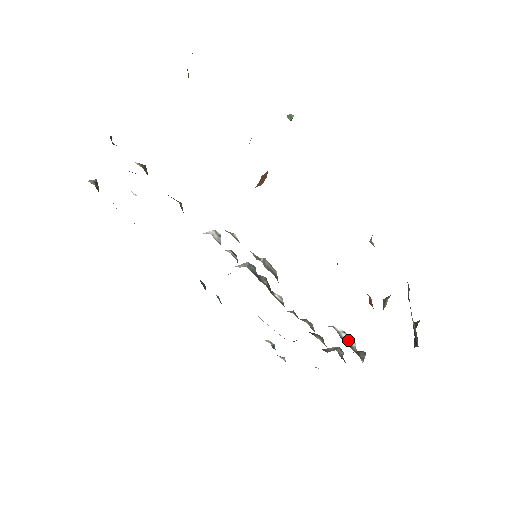
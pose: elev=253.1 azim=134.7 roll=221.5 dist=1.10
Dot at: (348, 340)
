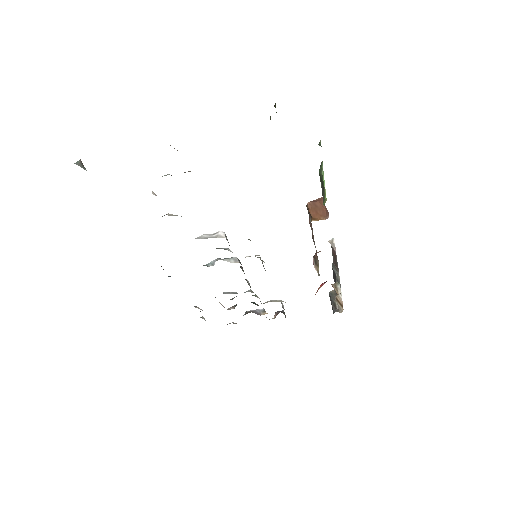
Dot at: occluded
